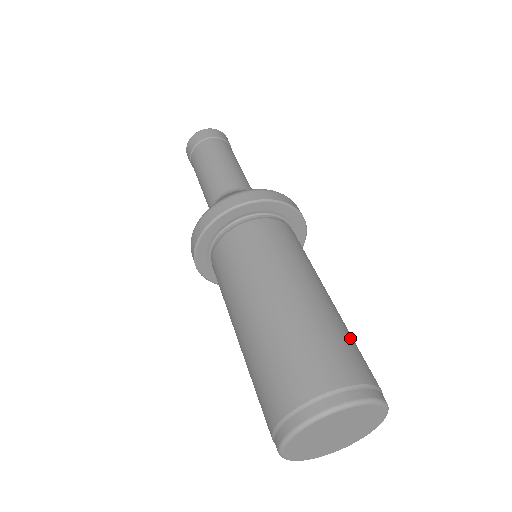
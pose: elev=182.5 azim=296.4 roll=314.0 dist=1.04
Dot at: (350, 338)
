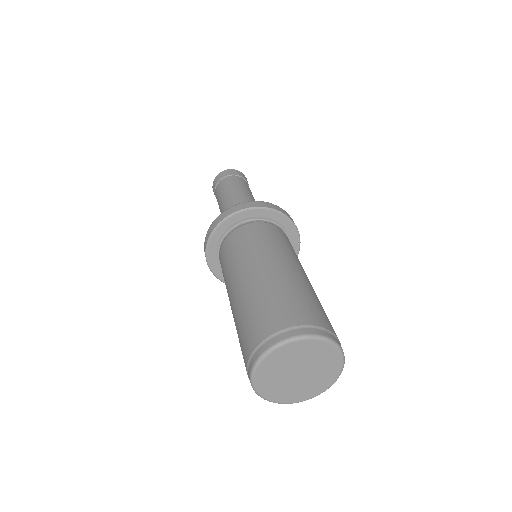
Dot at: (320, 305)
